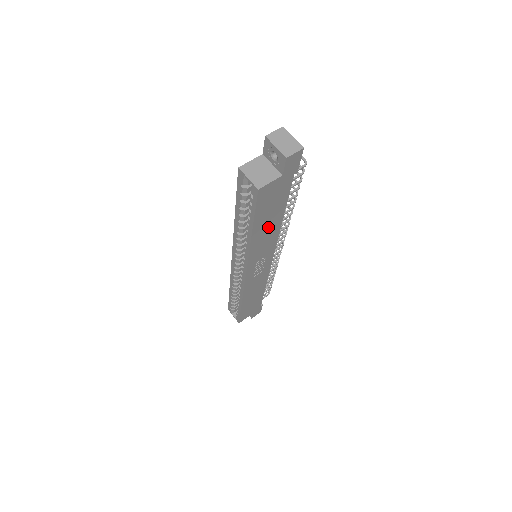
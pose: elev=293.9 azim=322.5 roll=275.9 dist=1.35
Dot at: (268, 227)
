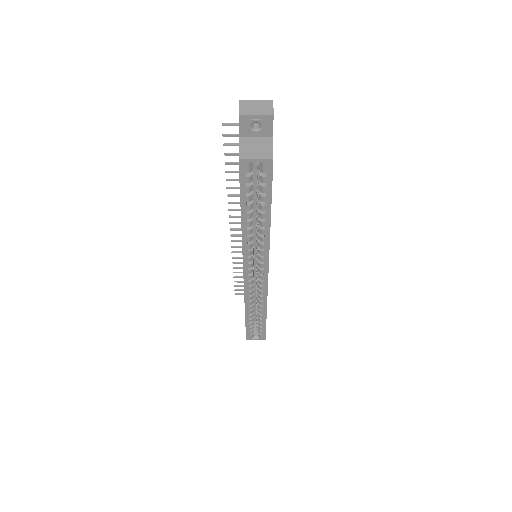
Dot at: occluded
